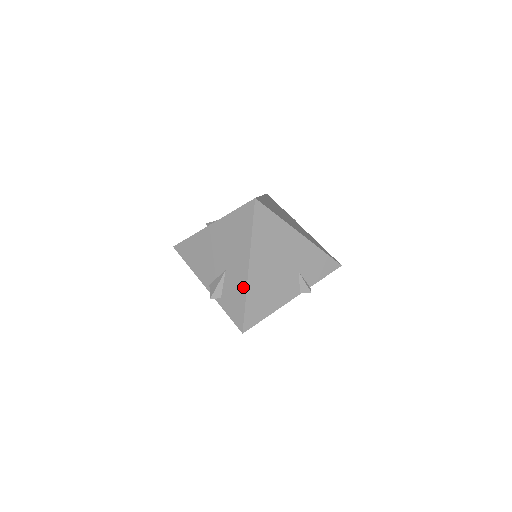
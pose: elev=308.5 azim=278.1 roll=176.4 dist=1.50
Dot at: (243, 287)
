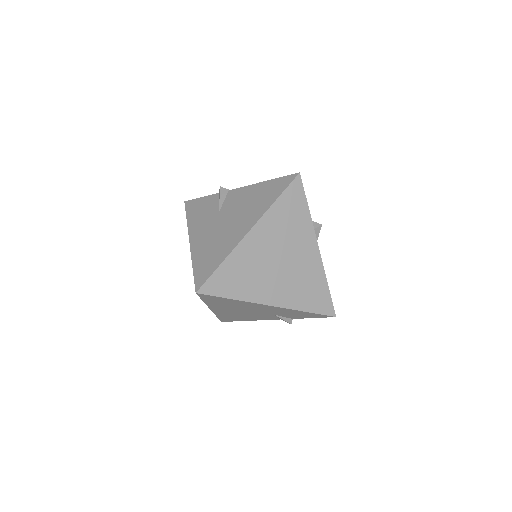
Dot at: occluded
